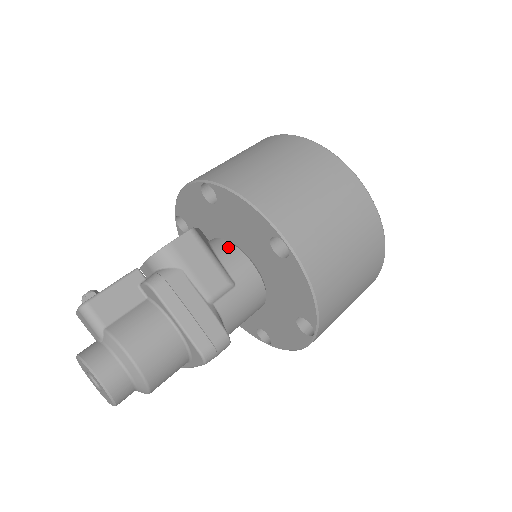
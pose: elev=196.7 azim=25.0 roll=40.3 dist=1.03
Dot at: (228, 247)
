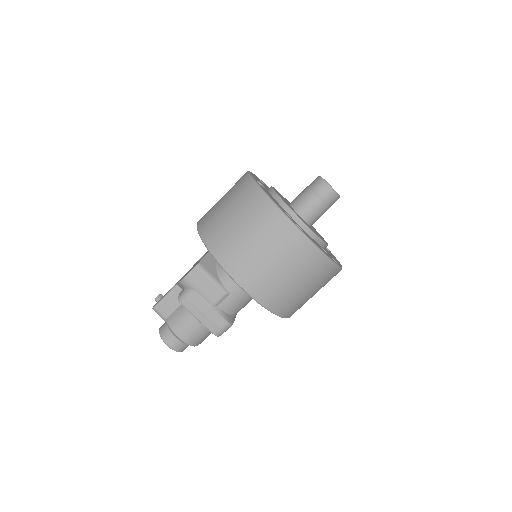
Dot at: occluded
